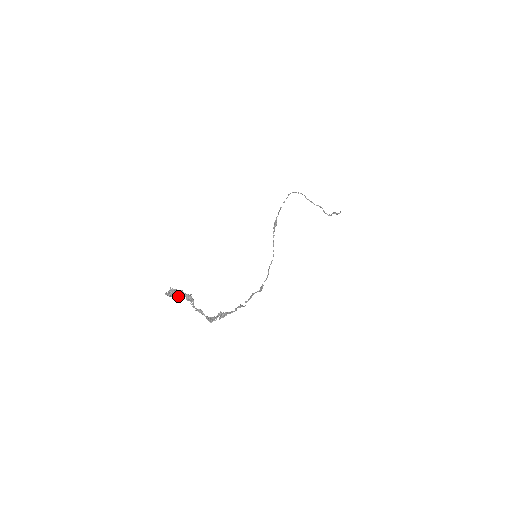
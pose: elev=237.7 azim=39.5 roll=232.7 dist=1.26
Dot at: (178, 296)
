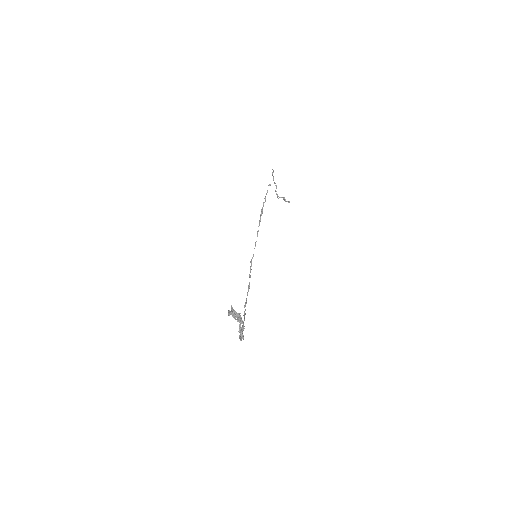
Dot at: (235, 317)
